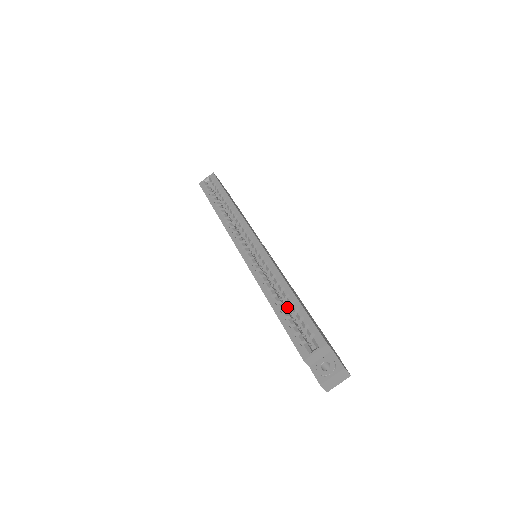
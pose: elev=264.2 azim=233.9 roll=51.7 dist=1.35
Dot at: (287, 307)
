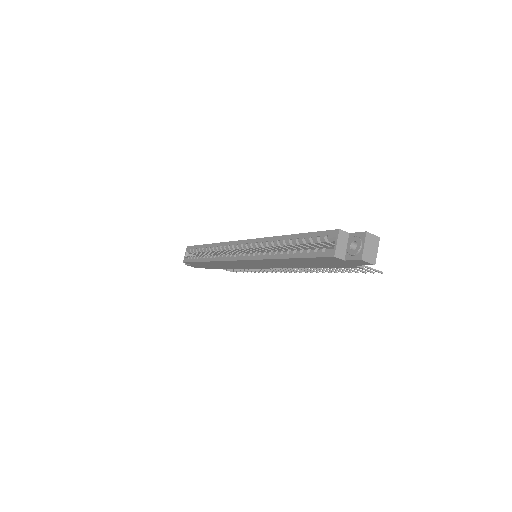
Dot at: occluded
